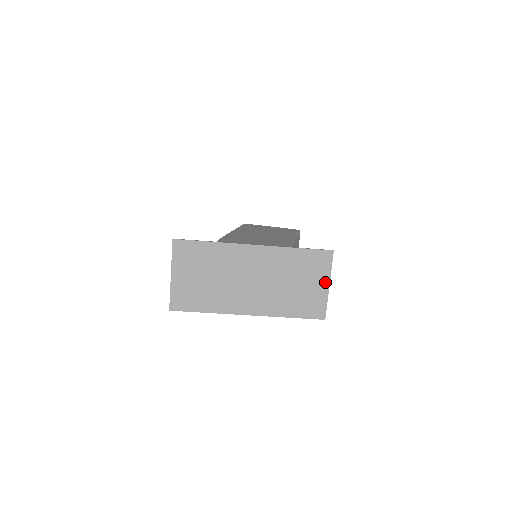
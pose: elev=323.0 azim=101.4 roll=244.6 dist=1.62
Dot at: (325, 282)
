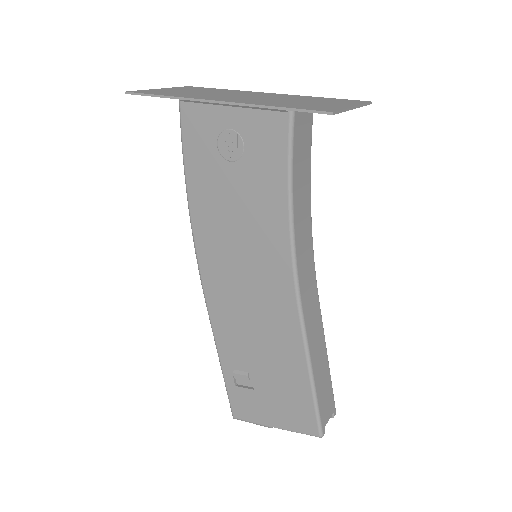
Dot at: (349, 105)
